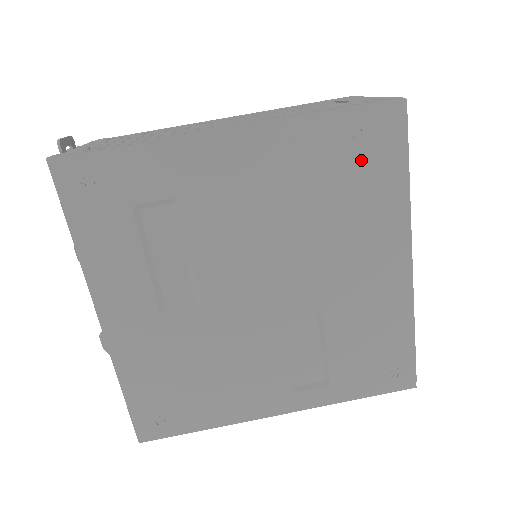
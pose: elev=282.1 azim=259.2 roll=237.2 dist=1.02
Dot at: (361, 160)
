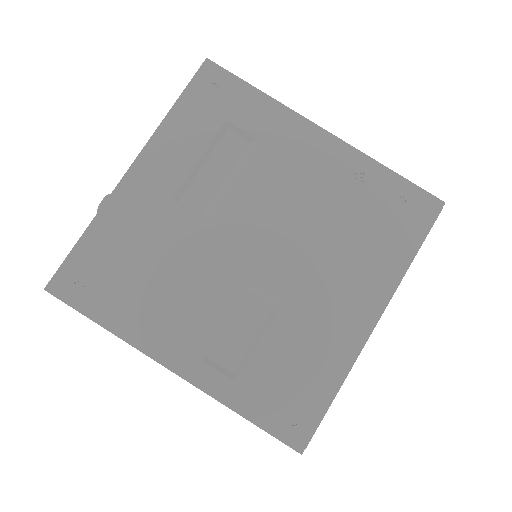
Dot at: (391, 217)
